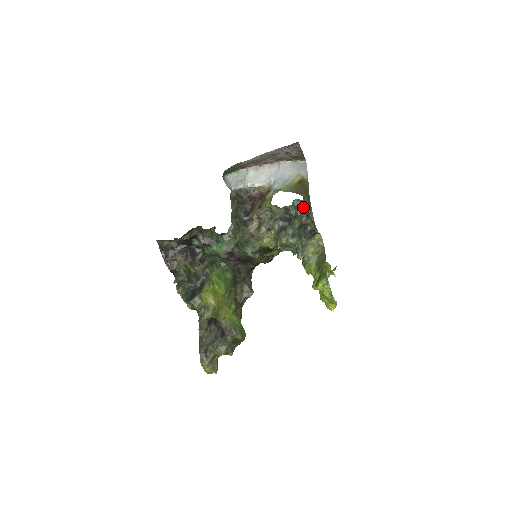
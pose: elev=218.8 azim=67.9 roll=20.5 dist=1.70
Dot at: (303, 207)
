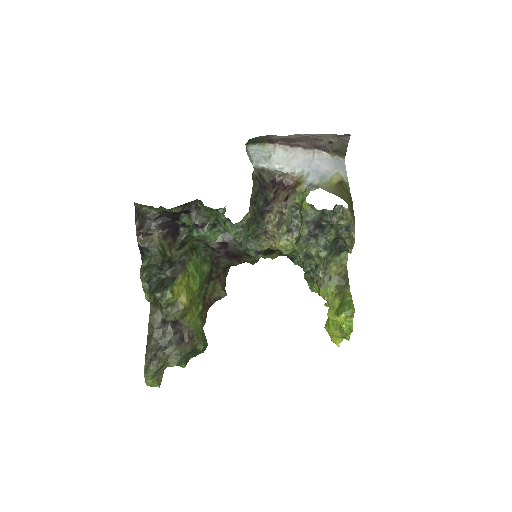
Dot at: (344, 217)
